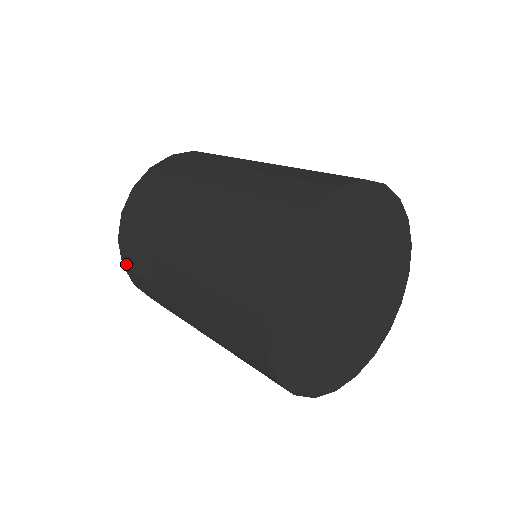
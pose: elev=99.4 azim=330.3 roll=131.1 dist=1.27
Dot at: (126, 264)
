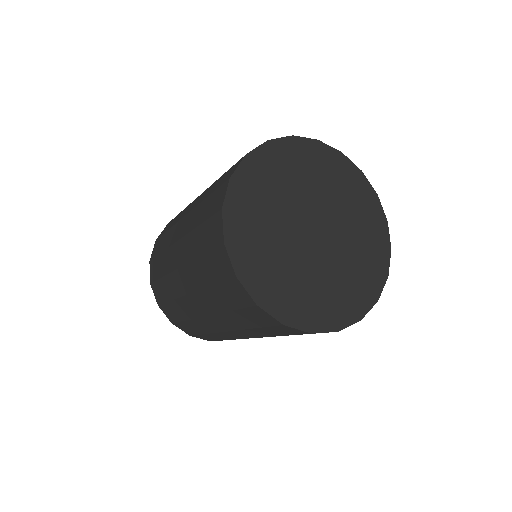
Dot at: (190, 334)
